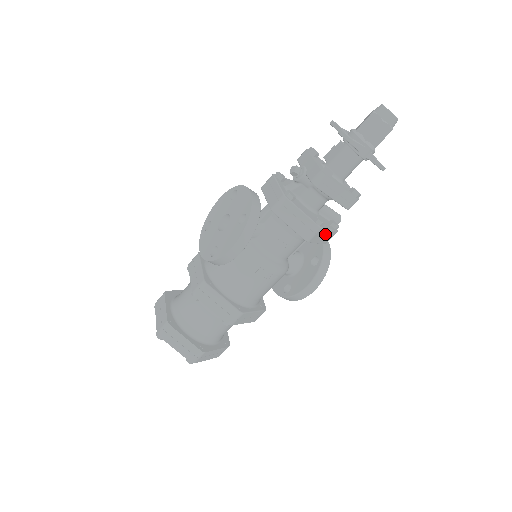
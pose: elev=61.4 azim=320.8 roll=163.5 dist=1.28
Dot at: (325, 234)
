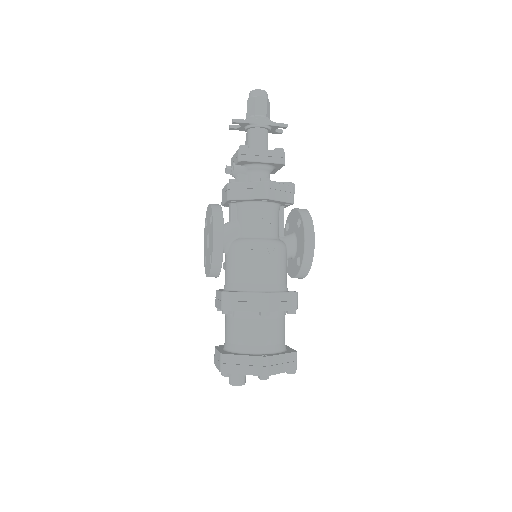
Dot at: (280, 189)
